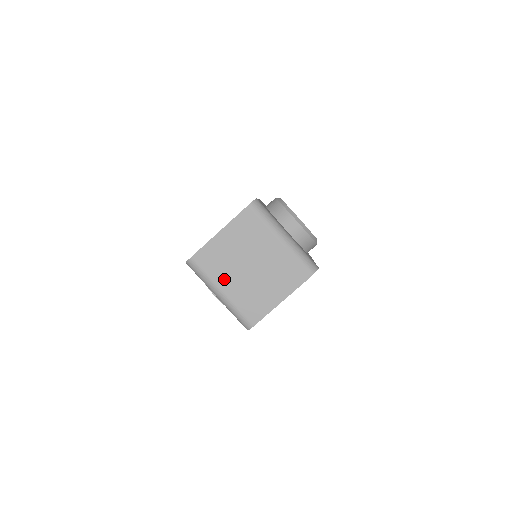
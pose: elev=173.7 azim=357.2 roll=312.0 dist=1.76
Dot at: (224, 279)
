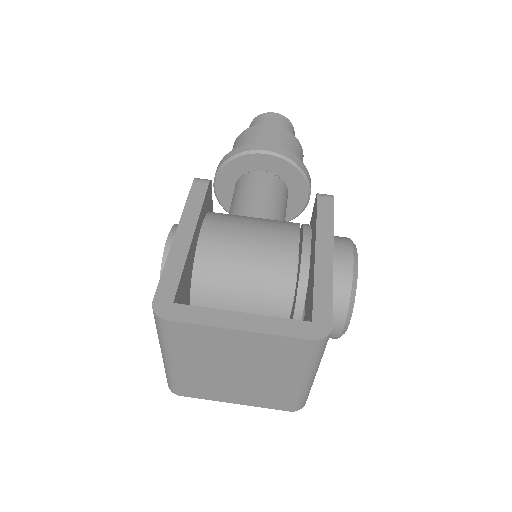
Dot at: (189, 358)
